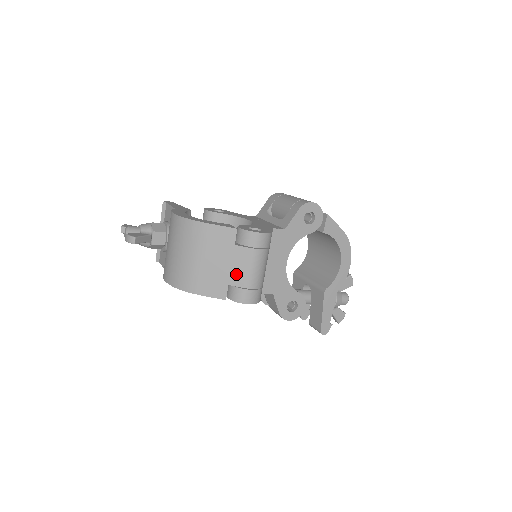
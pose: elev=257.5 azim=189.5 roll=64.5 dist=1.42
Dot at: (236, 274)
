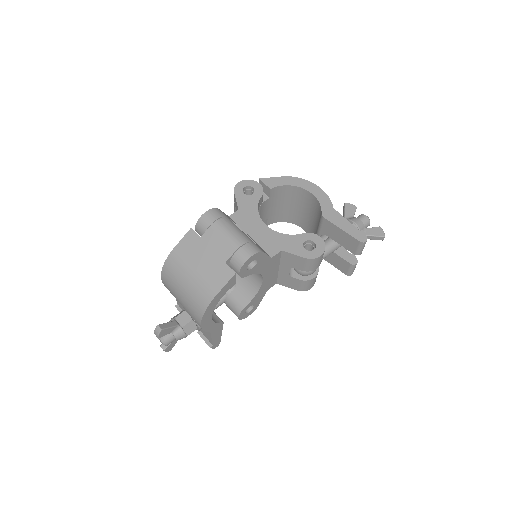
Dot at: (221, 251)
